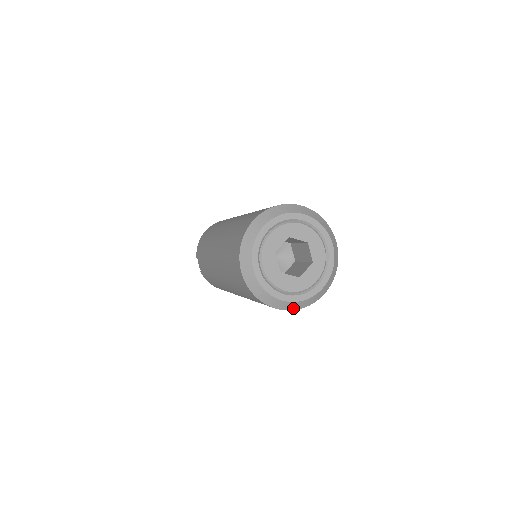
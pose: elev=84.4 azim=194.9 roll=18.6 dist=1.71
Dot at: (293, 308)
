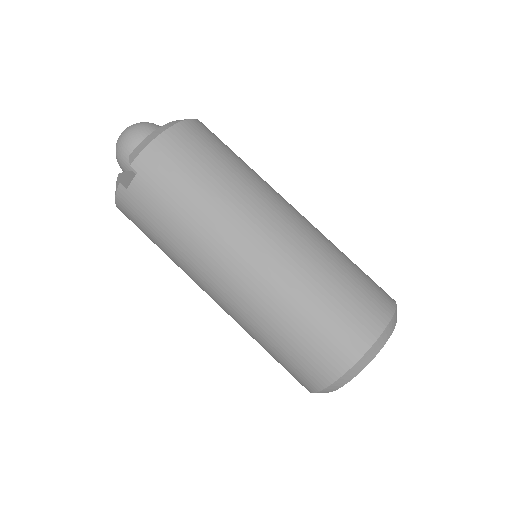
Dot at: occluded
